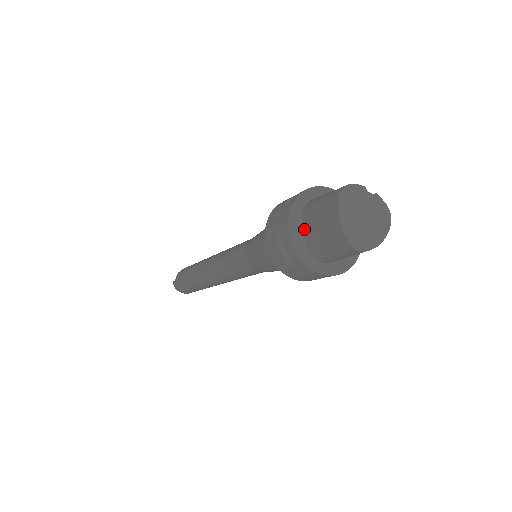
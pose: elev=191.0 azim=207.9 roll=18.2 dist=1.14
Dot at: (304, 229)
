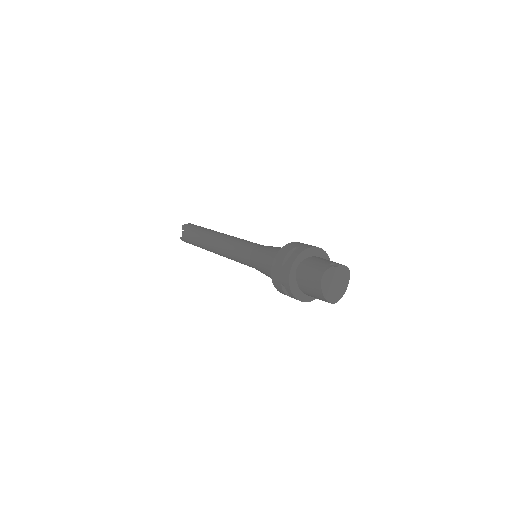
Dot at: (299, 285)
